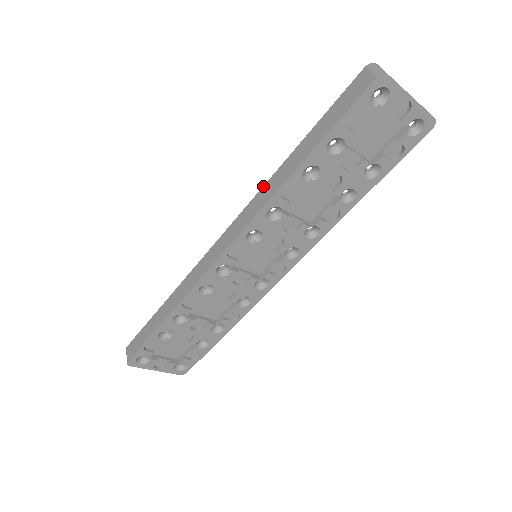
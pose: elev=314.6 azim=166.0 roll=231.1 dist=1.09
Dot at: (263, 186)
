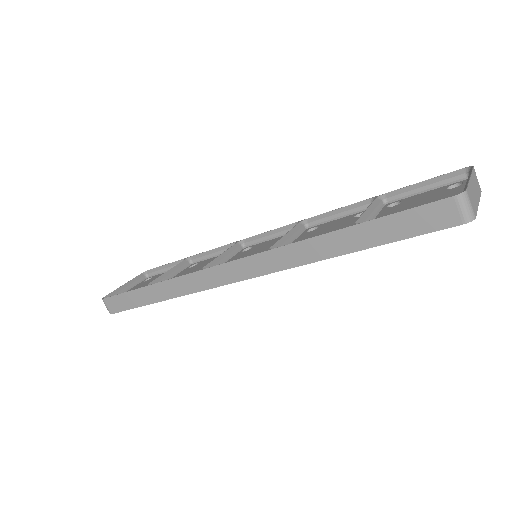
Dot at: (290, 244)
